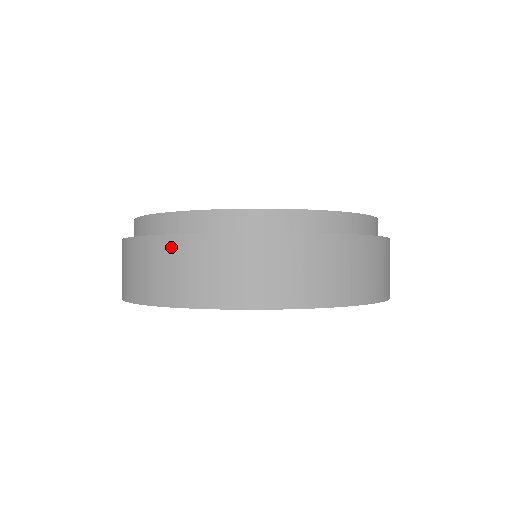
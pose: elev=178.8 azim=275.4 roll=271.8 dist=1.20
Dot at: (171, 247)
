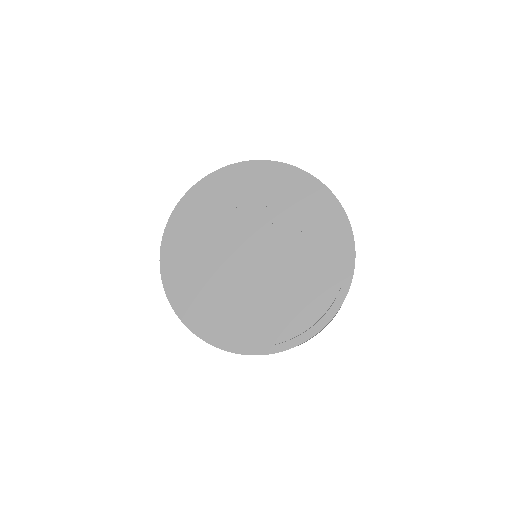
Dot at: occluded
